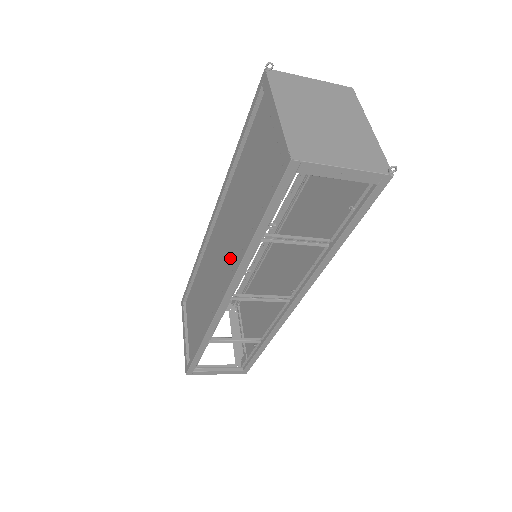
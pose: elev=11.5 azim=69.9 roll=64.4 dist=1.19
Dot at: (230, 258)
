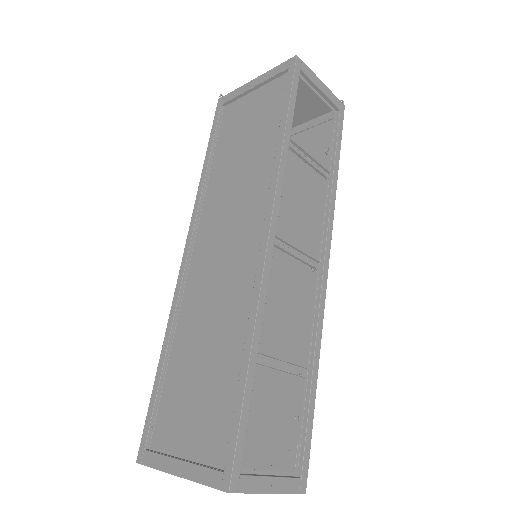
Dot at: (251, 208)
